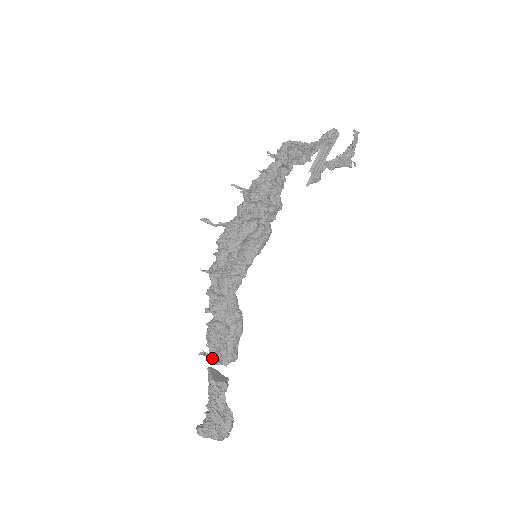
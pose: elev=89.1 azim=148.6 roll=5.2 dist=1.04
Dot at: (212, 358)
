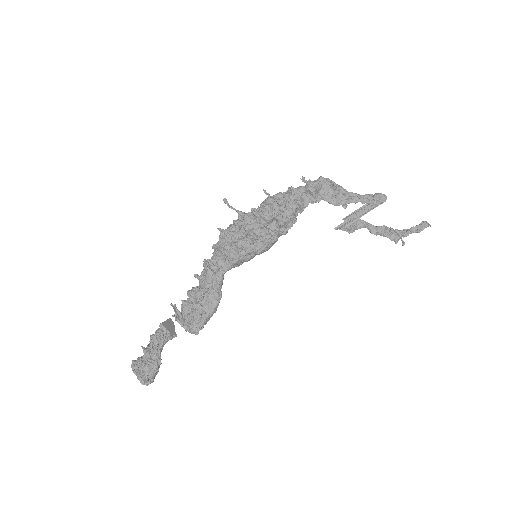
Dot at: (178, 315)
